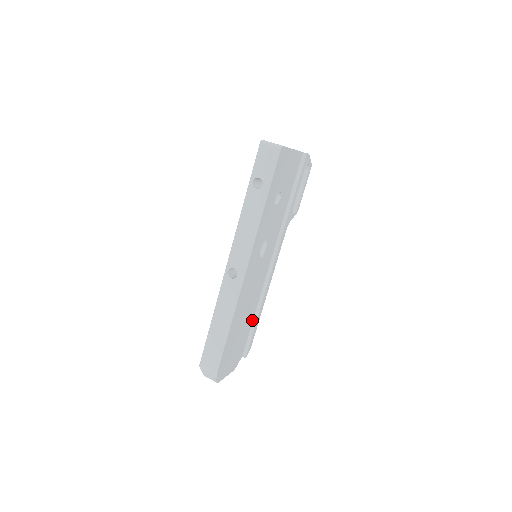
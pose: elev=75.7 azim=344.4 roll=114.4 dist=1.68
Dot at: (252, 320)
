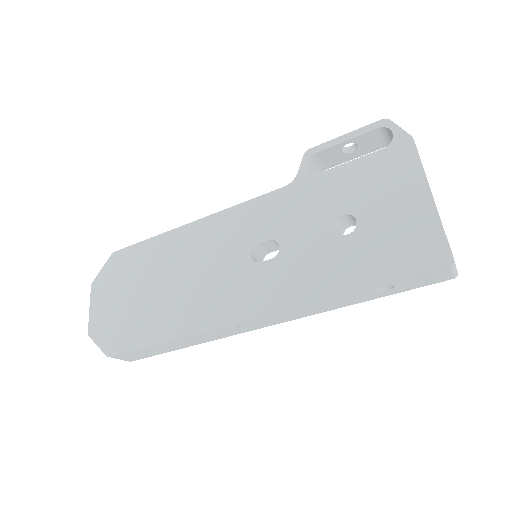
Dot at: occluded
